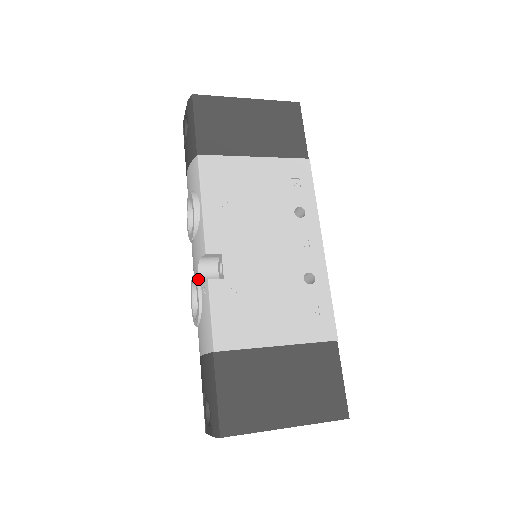
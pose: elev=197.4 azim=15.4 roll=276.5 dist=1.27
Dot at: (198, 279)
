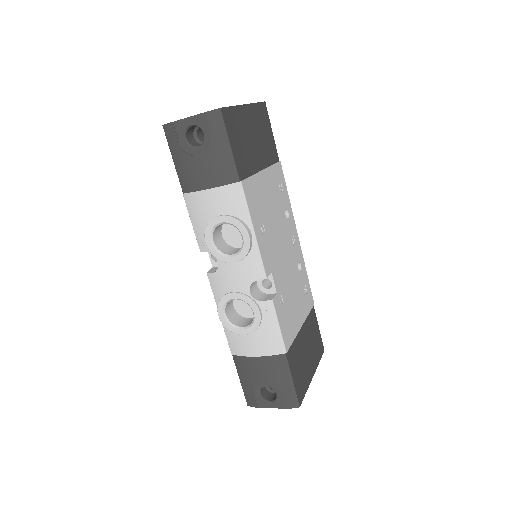
Dot at: (252, 298)
